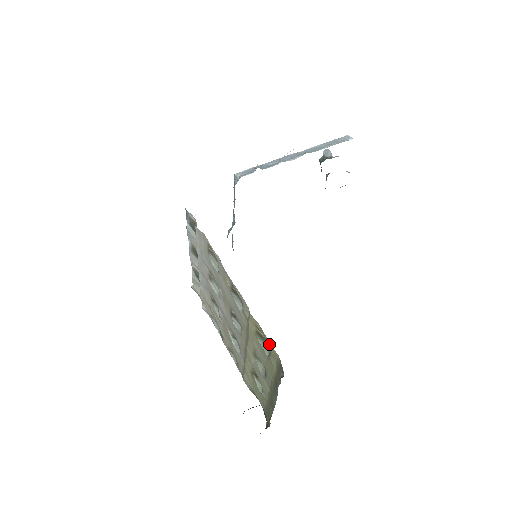
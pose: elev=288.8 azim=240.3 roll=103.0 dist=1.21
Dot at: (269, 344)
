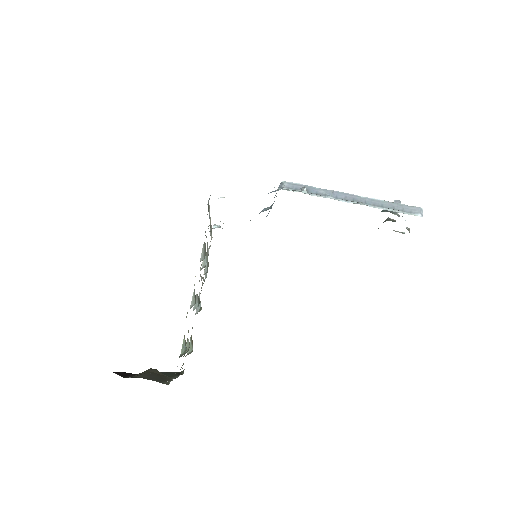
Dot at: occluded
